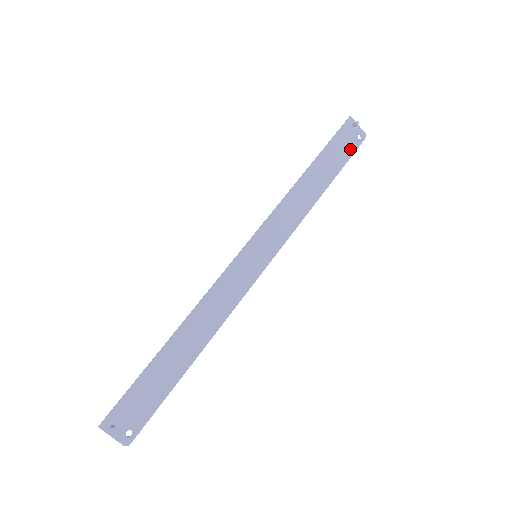
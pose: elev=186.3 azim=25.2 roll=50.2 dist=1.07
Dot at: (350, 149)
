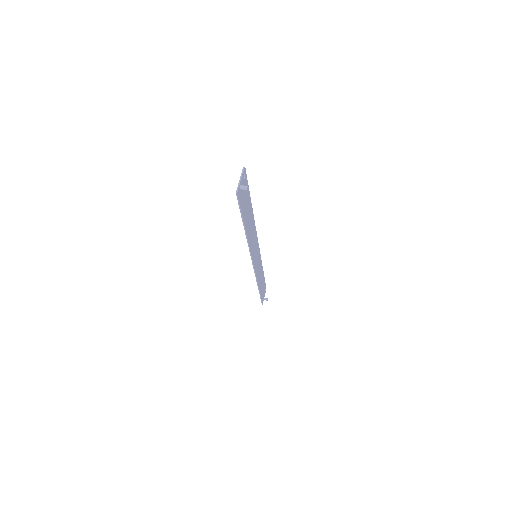
Dot at: occluded
